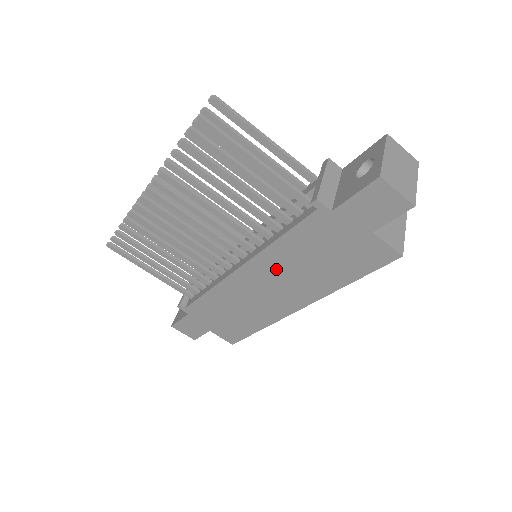
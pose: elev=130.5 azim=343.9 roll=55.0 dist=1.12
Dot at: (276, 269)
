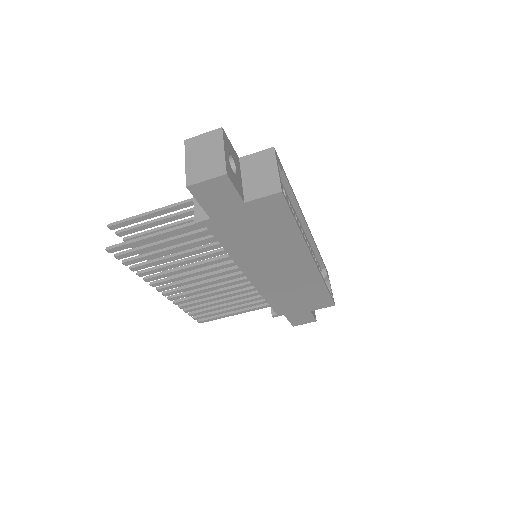
Dot at: (259, 261)
